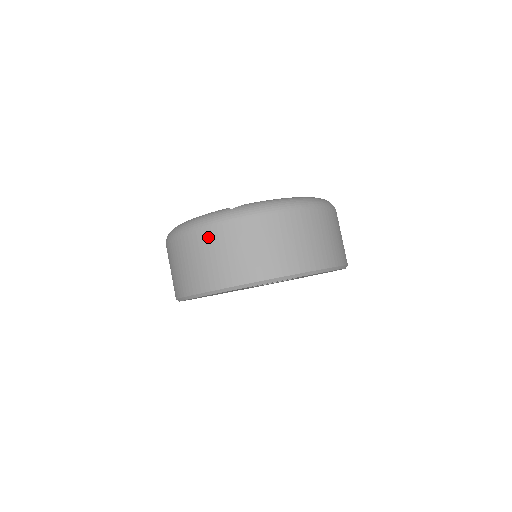
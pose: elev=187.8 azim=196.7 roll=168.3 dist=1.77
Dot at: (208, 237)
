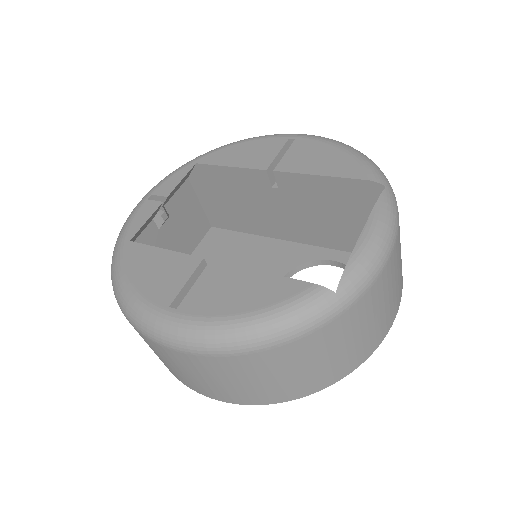
Dot at: (306, 347)
